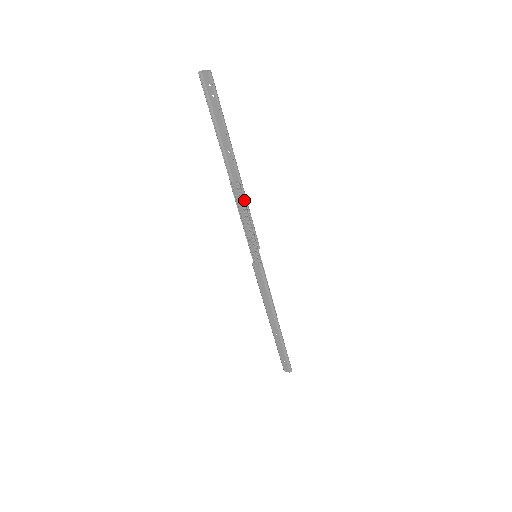
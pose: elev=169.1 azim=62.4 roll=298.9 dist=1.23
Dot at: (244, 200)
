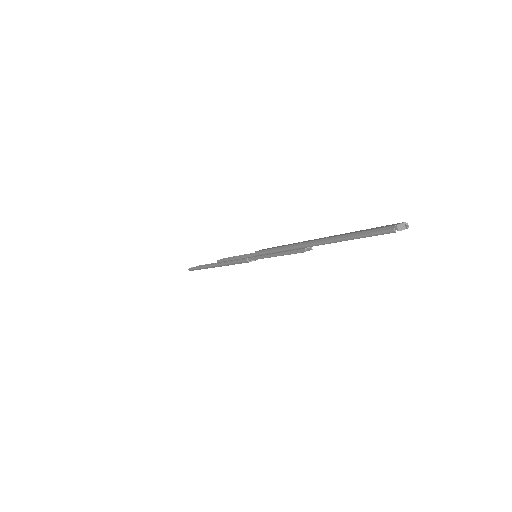
Dot at: occluded
